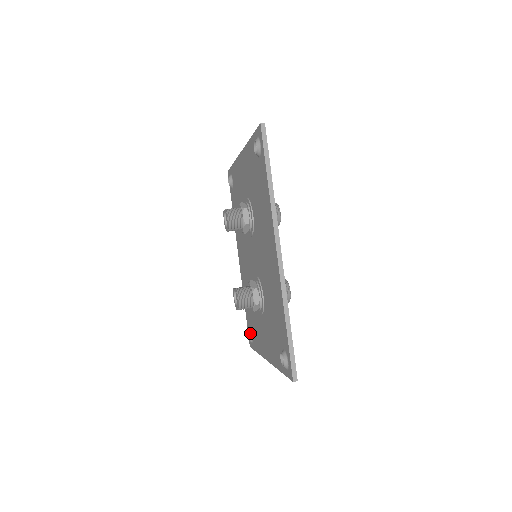
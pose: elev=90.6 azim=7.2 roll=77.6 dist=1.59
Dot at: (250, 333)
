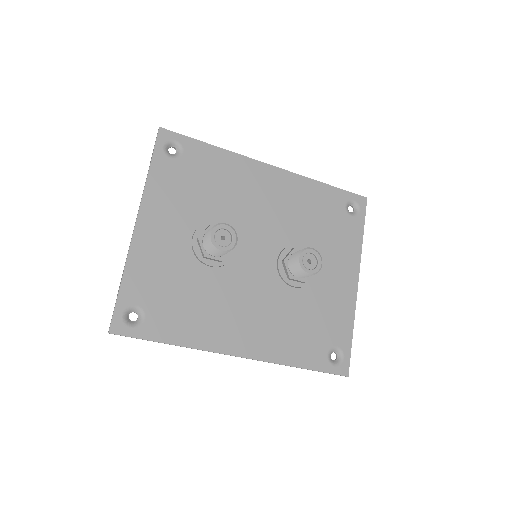
Dot at: occluded
